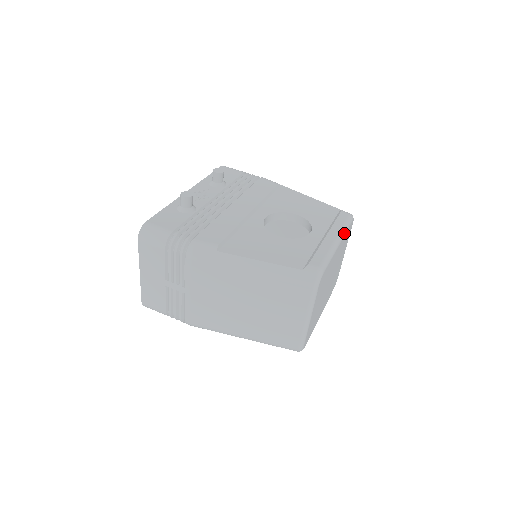
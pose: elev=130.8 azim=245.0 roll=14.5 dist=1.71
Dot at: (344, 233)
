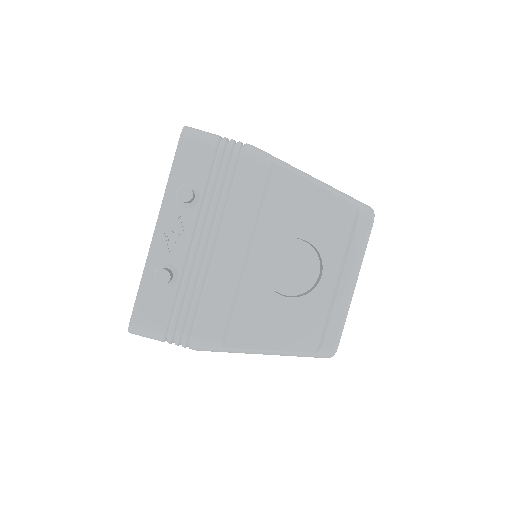
Dot at: occluded
